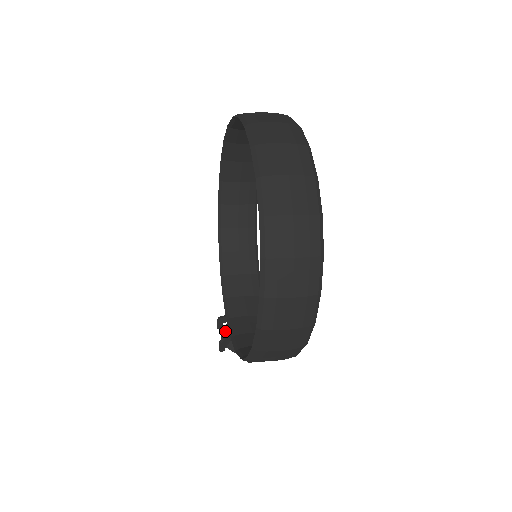
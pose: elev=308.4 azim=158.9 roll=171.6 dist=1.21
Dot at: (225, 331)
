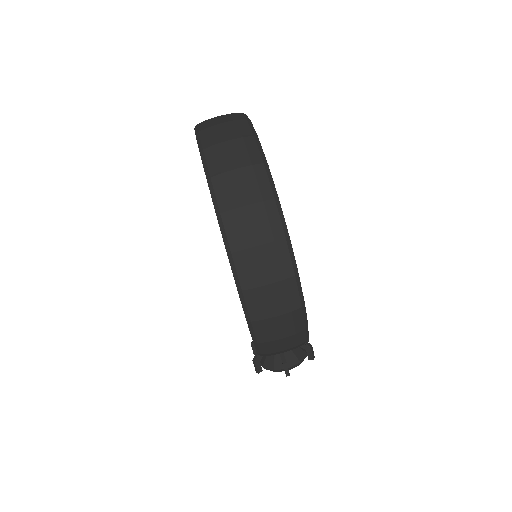
Dot at: occluded
